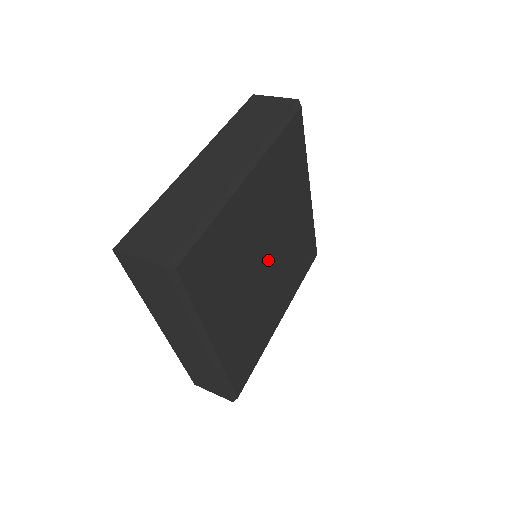
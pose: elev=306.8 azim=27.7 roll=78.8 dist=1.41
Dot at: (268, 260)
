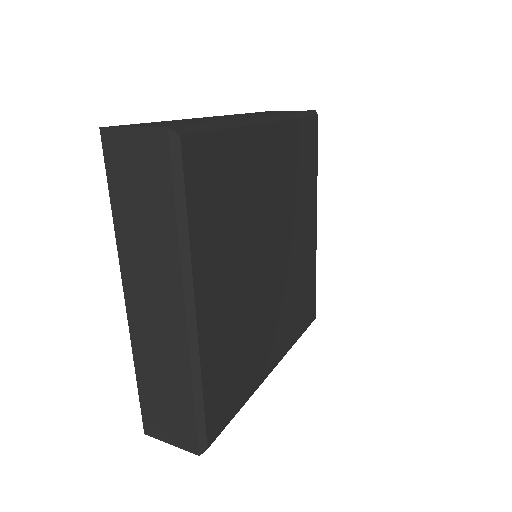
Dot at: (271, 257)
